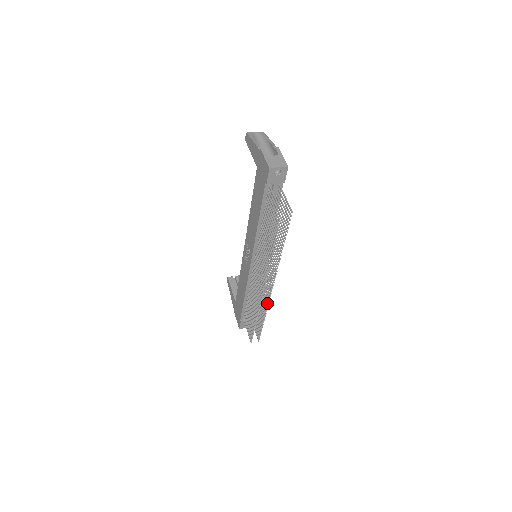
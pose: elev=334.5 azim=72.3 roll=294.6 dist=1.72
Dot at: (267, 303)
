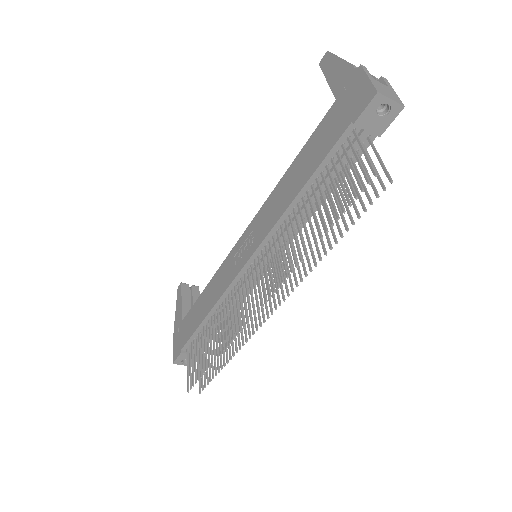
Dot at: occluded
